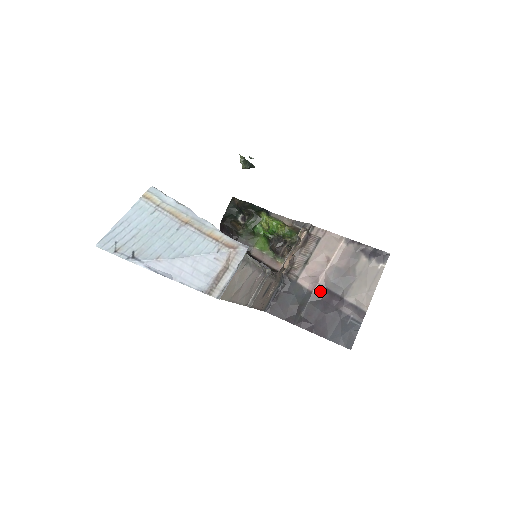
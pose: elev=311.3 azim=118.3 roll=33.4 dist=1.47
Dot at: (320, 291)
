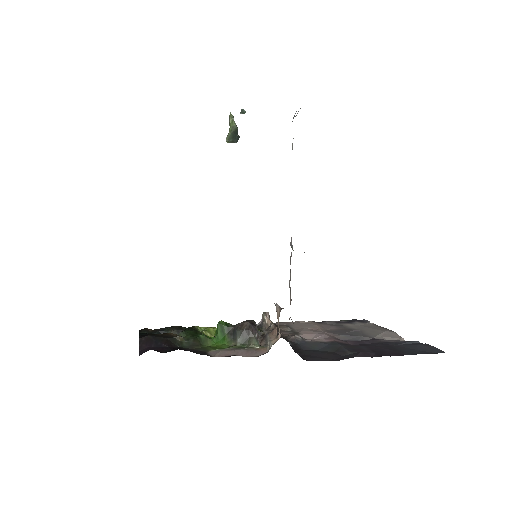
Dot at: (341, 341)
